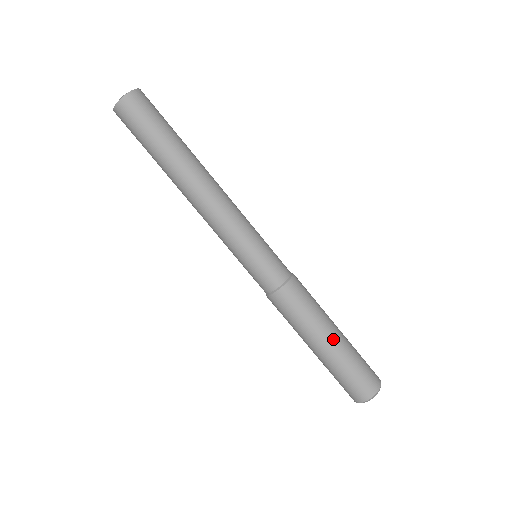
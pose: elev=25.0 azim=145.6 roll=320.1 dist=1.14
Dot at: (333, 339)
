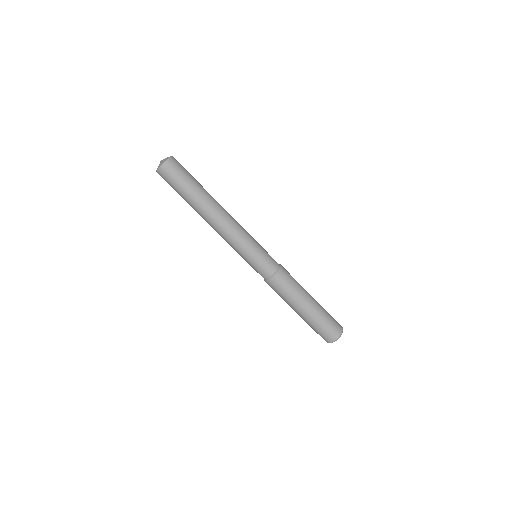
Dot at: (309, 305)
